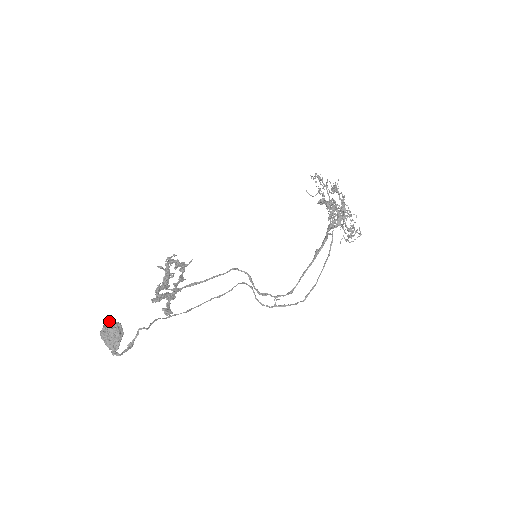
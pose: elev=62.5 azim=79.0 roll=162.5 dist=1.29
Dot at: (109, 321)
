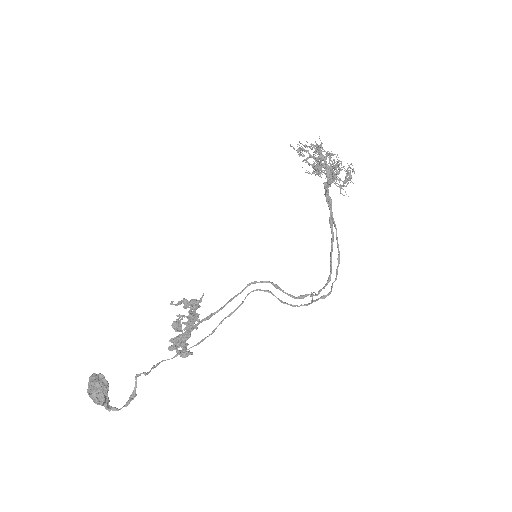
Dot at: (90, 376)
